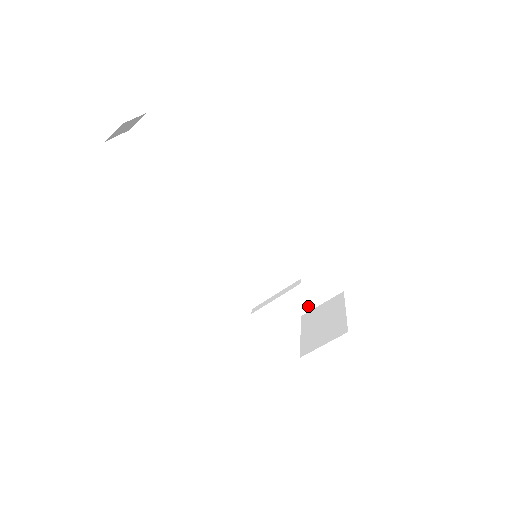
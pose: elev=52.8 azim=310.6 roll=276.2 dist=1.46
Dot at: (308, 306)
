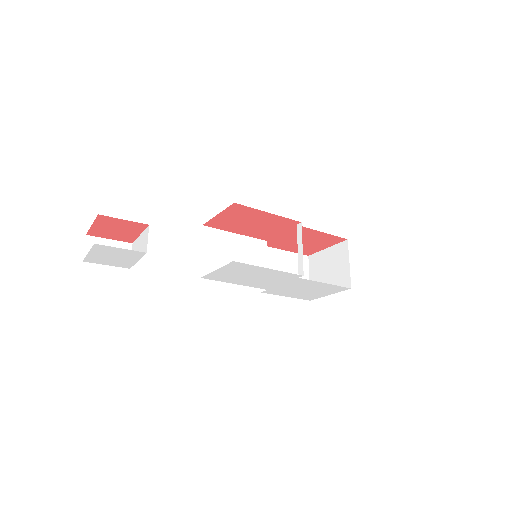
Dot at: occluded
